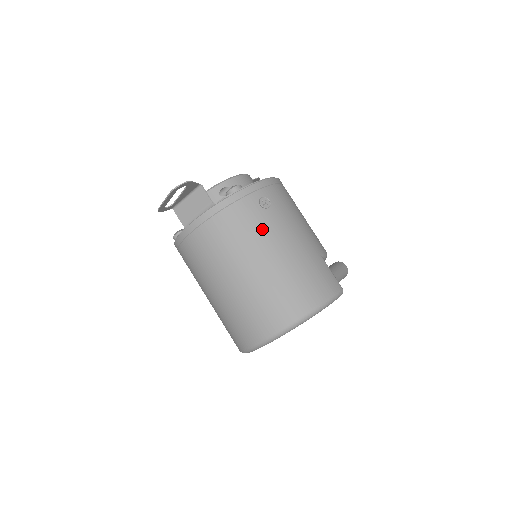
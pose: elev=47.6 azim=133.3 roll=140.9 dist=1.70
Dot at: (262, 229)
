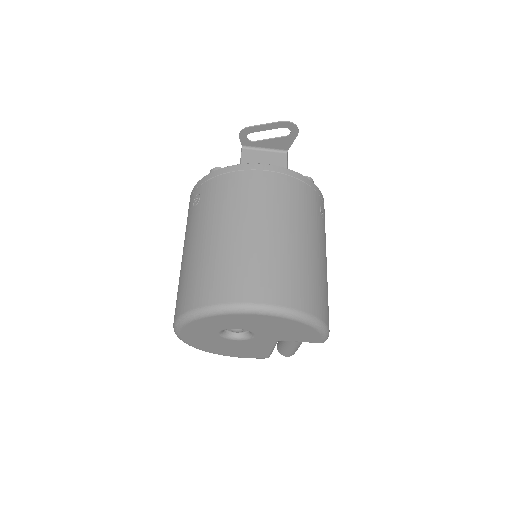
Dot at: (315, 222)
